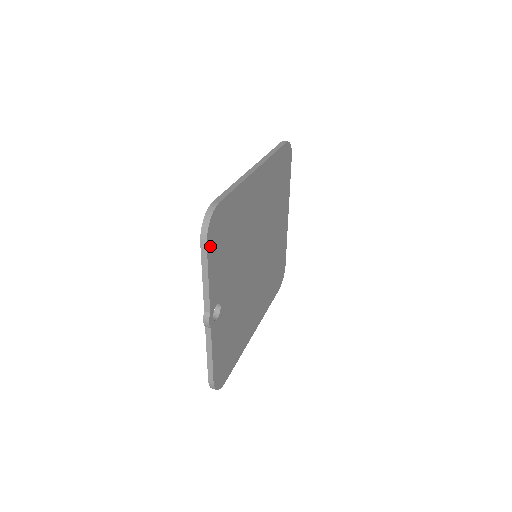
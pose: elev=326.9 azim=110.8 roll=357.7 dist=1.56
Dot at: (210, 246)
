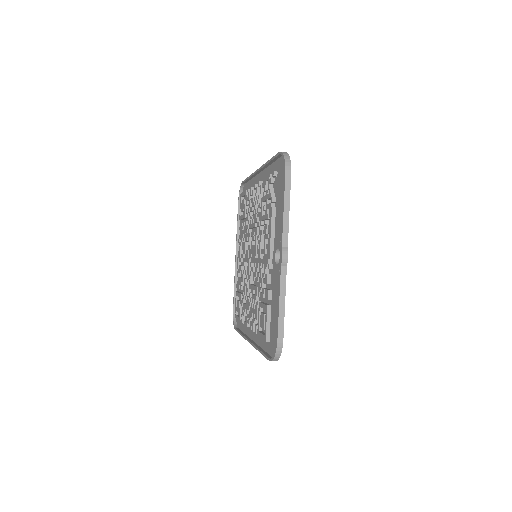
Dot at: occluded
